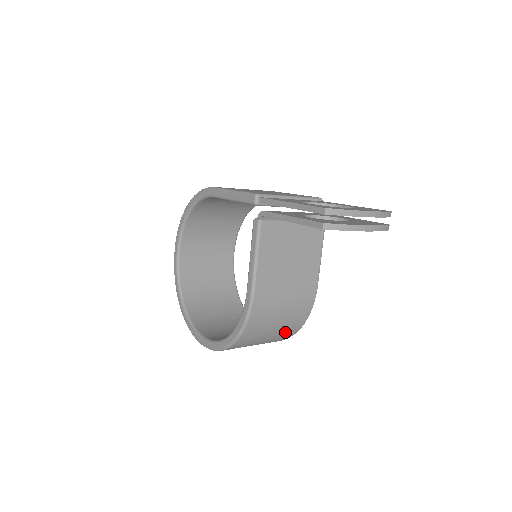
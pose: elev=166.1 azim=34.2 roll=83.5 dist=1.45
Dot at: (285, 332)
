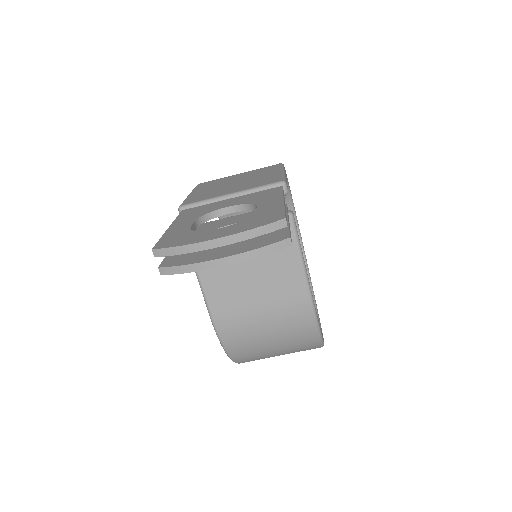
Dot at: (299, 346)
